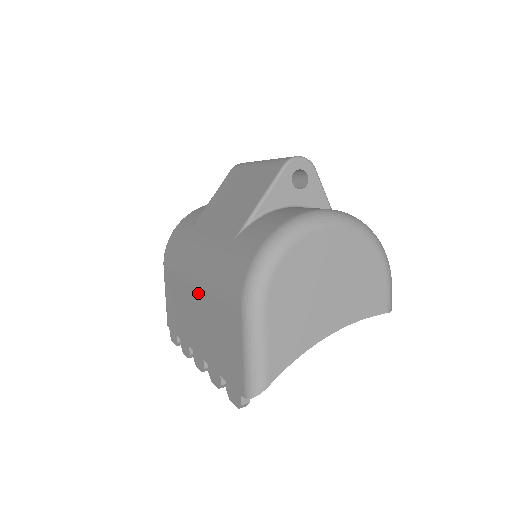
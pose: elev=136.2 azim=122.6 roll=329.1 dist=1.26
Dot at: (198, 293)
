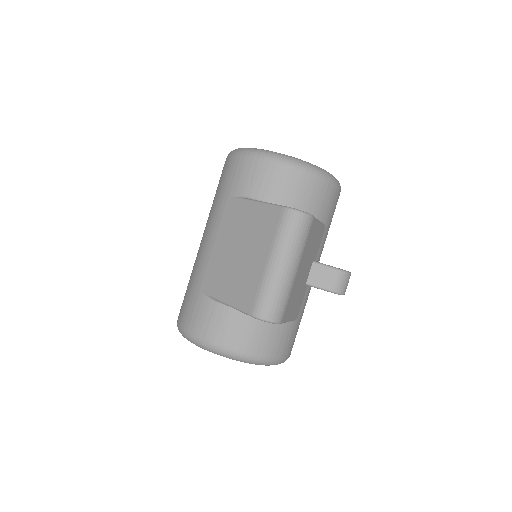
Dot at: occluded
